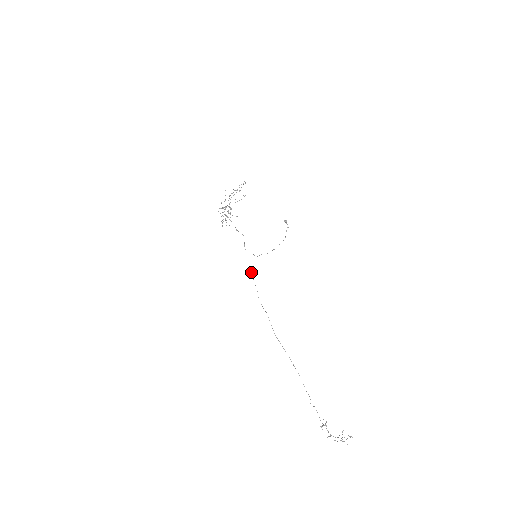
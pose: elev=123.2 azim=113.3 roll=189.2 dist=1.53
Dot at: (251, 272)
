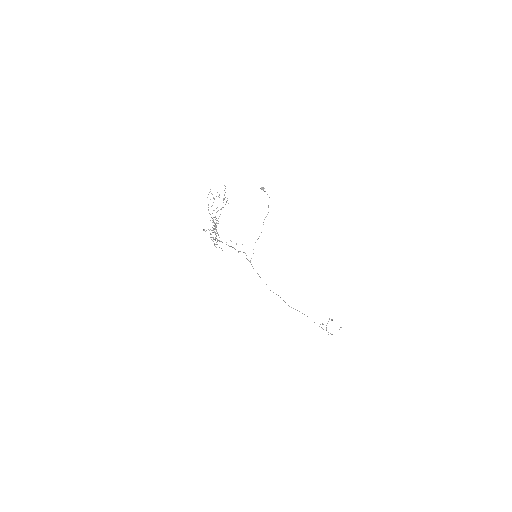
Dot at: (259, 276)
